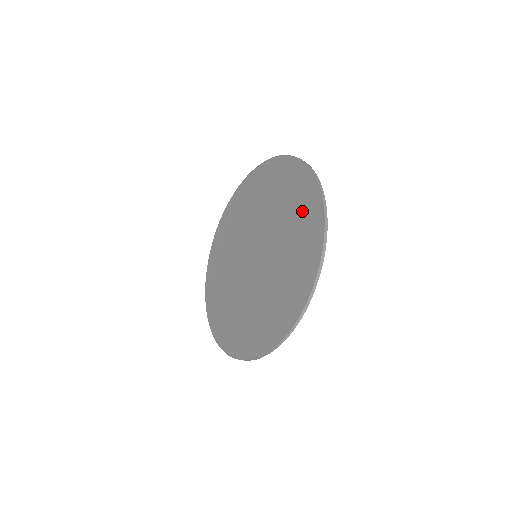
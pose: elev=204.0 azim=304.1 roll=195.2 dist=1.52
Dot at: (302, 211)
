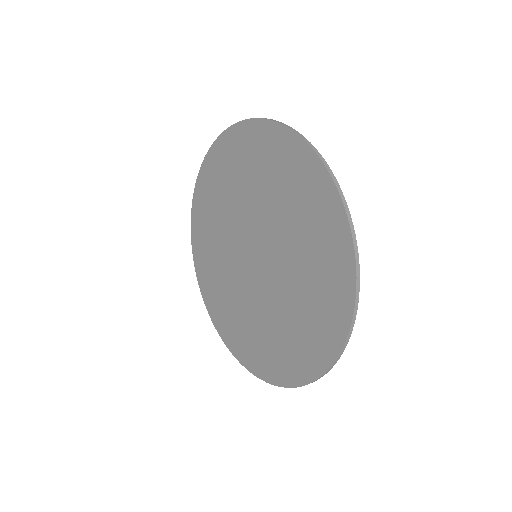
Dot at: (303, 343)
